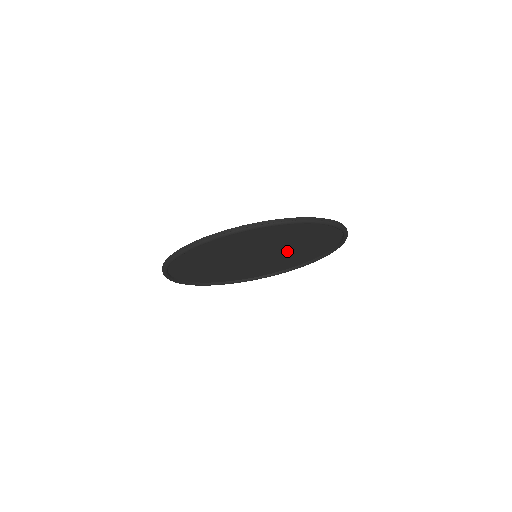
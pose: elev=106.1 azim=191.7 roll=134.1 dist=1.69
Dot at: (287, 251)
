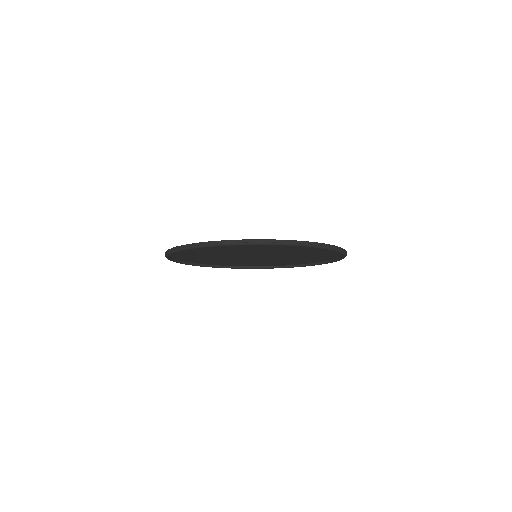
Dot at: (287, 255)
